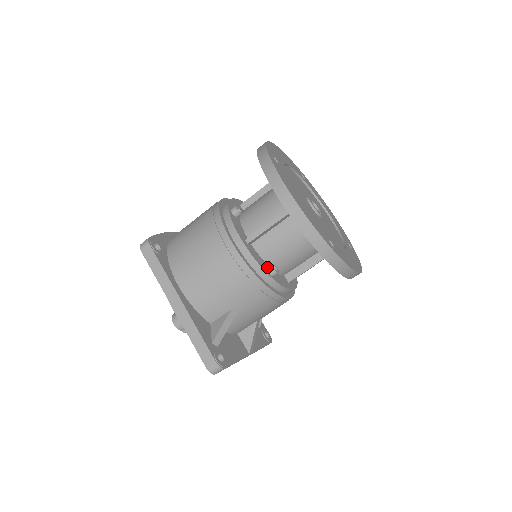
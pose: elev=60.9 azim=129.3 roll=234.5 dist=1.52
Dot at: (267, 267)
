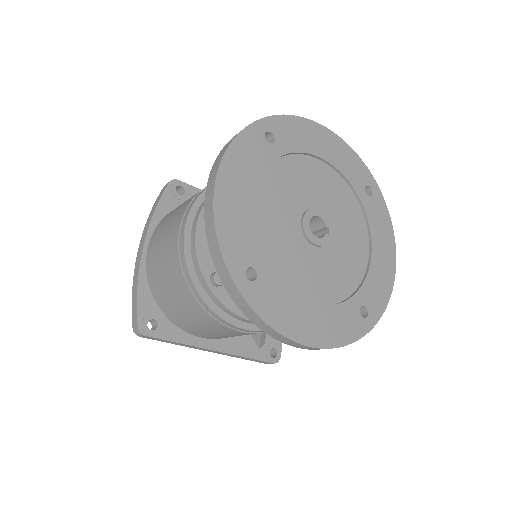
Dot at: occluded
